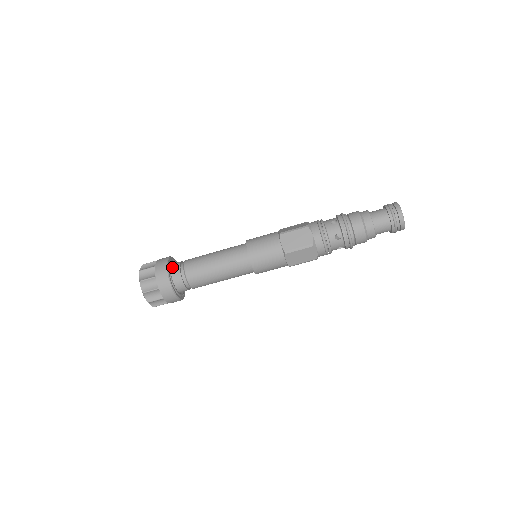
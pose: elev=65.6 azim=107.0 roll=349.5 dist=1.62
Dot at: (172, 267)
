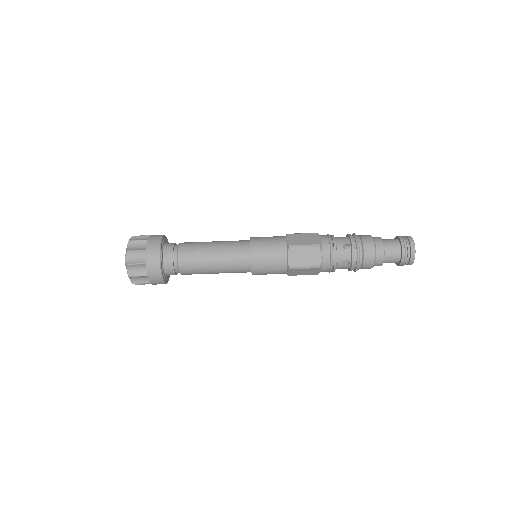
Dot at: (166, 243)
